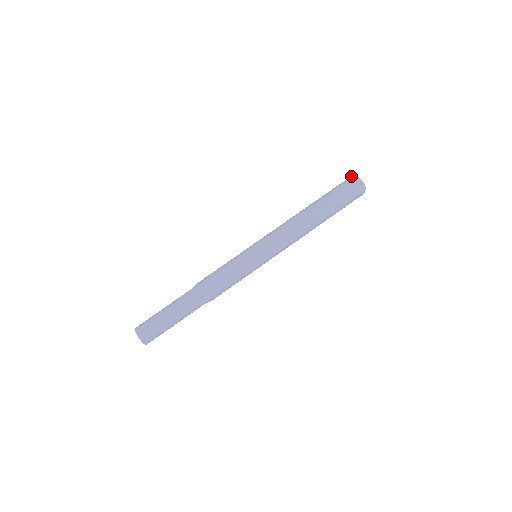
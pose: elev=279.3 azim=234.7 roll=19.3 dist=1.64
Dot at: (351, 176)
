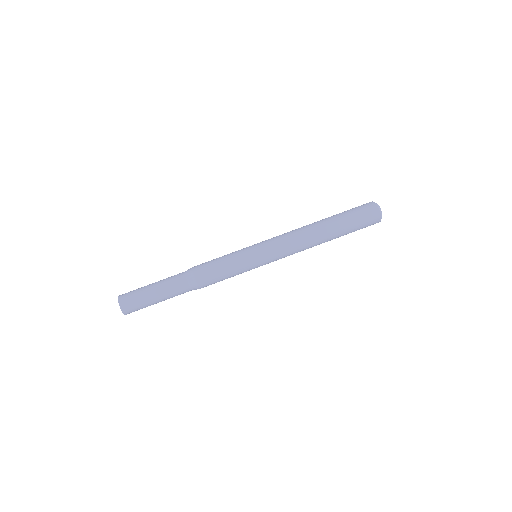
Dot at: (373, 202)
